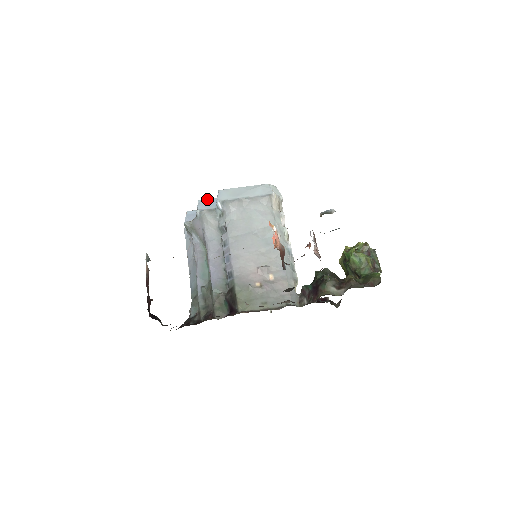
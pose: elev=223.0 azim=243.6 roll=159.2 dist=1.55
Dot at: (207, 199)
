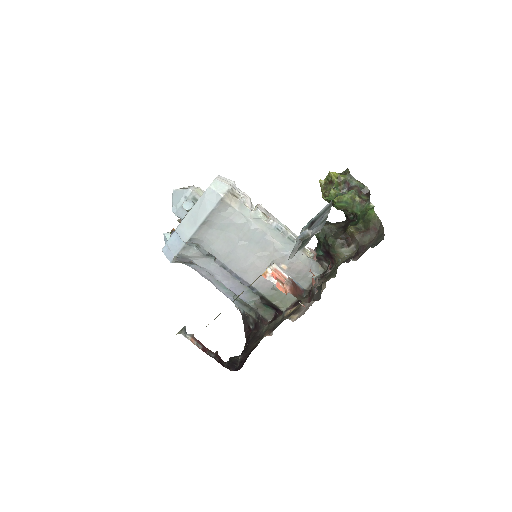
Dot at: (170, 238)
